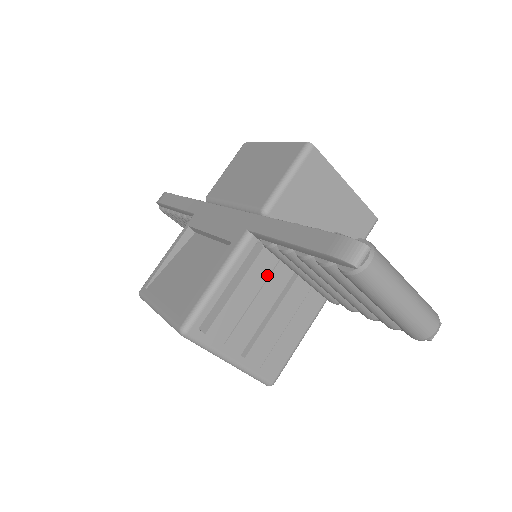
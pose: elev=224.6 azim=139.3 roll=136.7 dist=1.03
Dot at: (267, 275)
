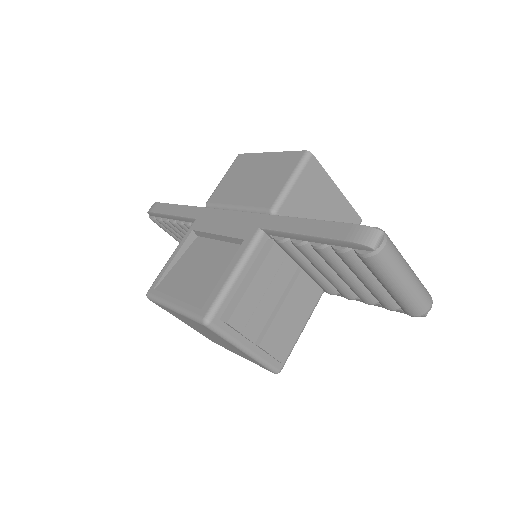
Dot at: (277, 269)
